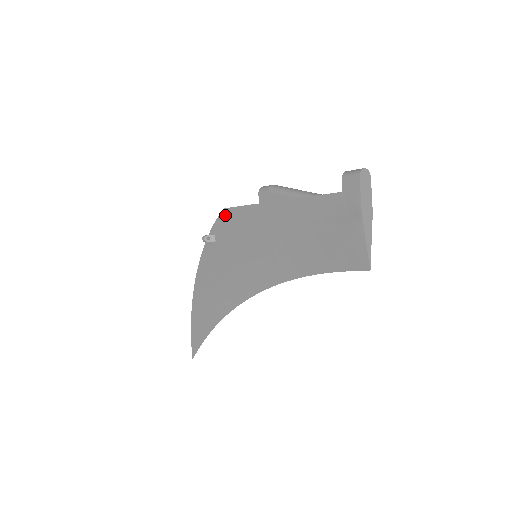
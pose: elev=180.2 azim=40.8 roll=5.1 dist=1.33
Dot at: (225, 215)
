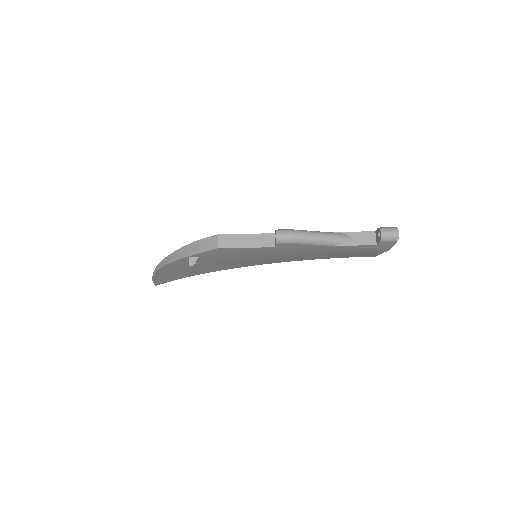
Dot at: (220, 251)
